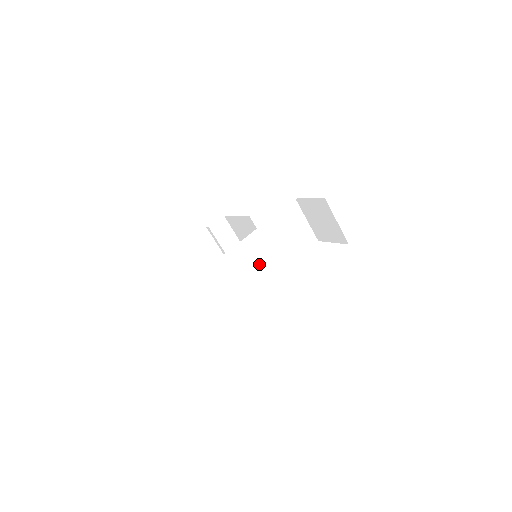
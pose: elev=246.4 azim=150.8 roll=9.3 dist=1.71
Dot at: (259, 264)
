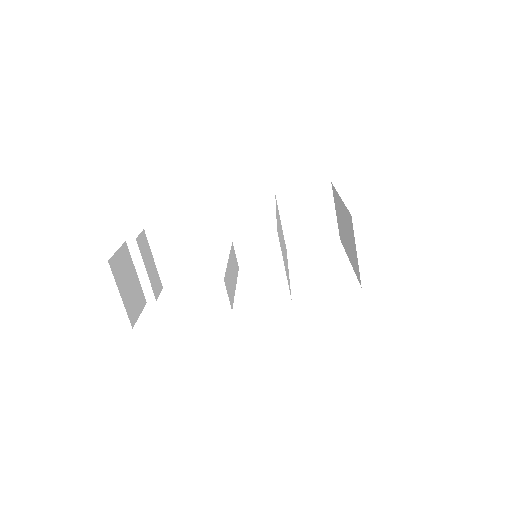
Dot at: (284, 256)
